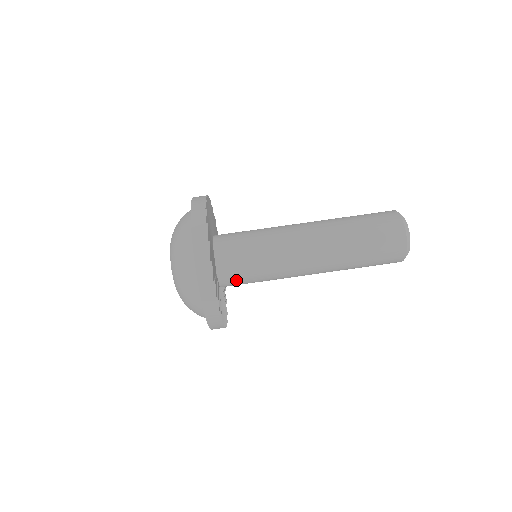
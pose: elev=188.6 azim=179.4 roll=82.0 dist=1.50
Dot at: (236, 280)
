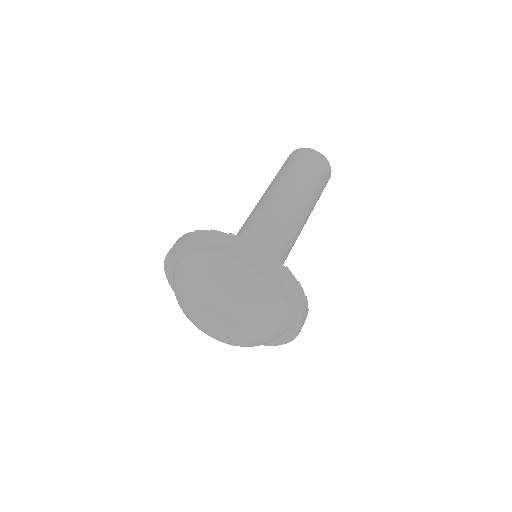
Dot at: occluded
